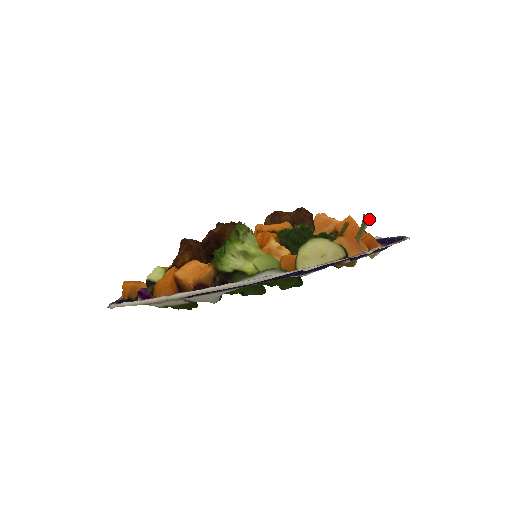
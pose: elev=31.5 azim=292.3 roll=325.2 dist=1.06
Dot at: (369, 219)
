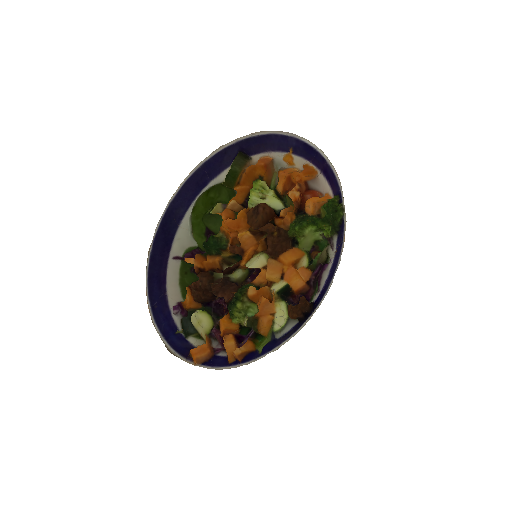
Dot at: occluded
